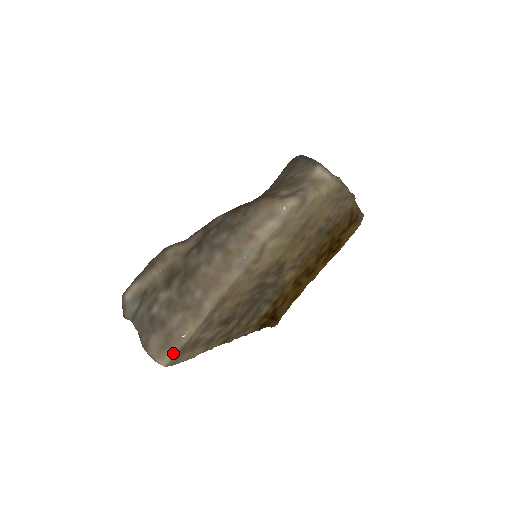
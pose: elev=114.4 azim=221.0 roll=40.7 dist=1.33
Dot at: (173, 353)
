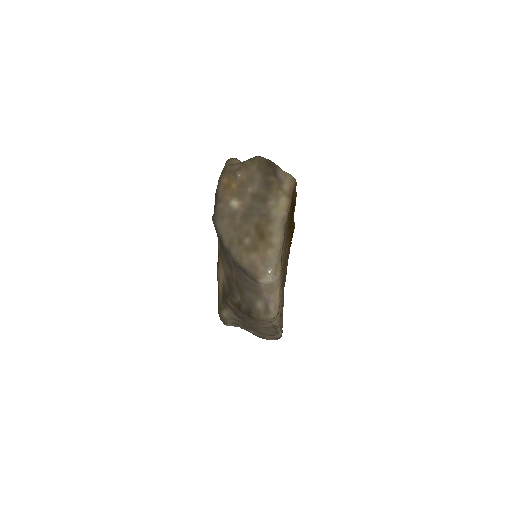
Dot at: occluded
